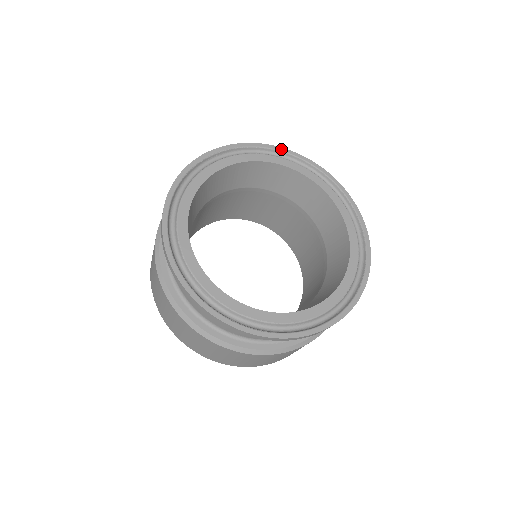
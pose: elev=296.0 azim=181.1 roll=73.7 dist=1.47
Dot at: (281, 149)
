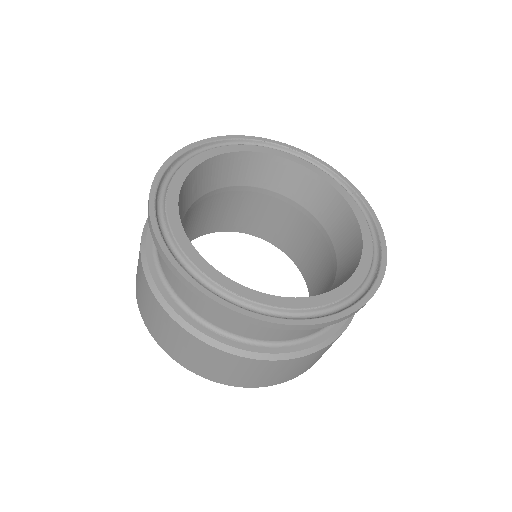
Dot at: (330, 167)
